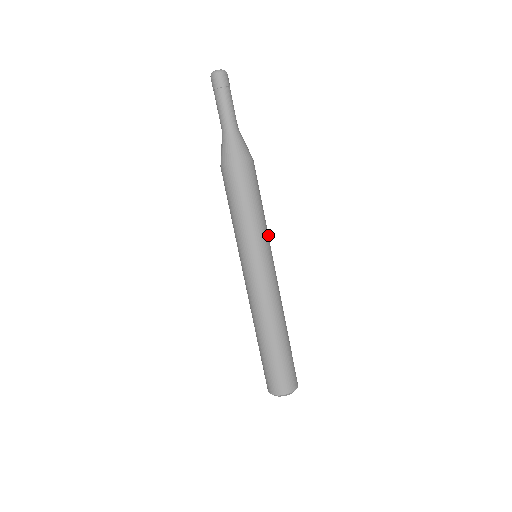
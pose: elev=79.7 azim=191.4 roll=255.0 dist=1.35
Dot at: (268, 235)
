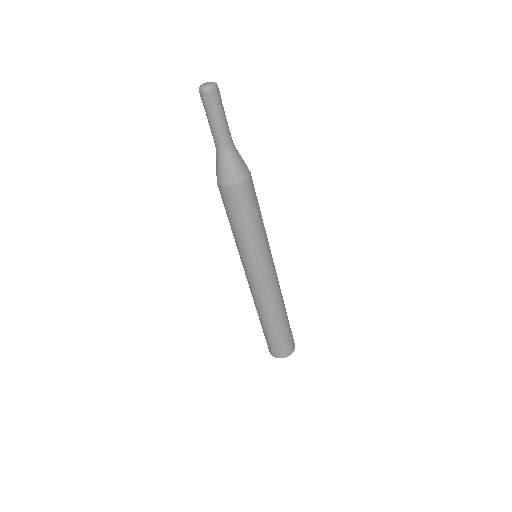
Dot at: (261, 247)
